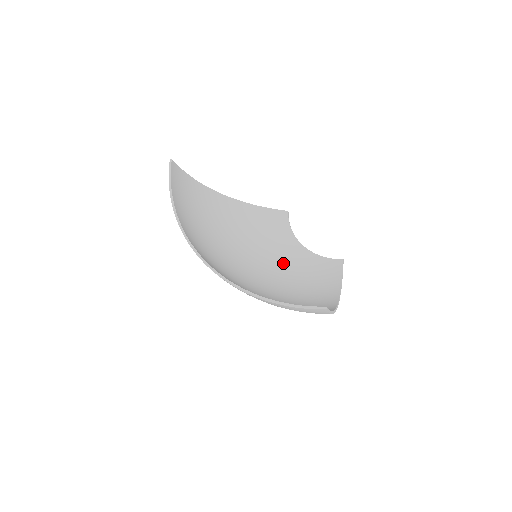
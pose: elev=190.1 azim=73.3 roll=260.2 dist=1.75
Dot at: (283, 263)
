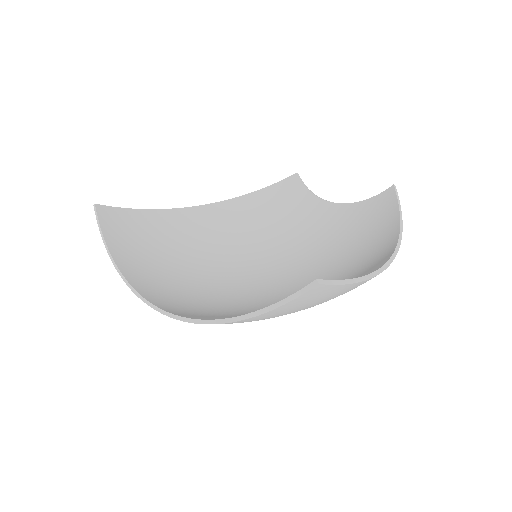
Dot at: (313, 242)
